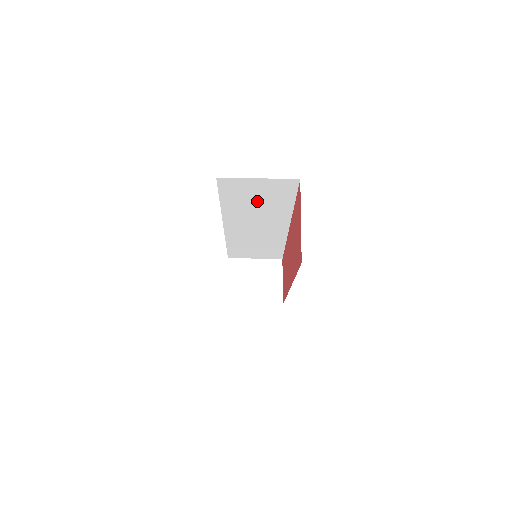
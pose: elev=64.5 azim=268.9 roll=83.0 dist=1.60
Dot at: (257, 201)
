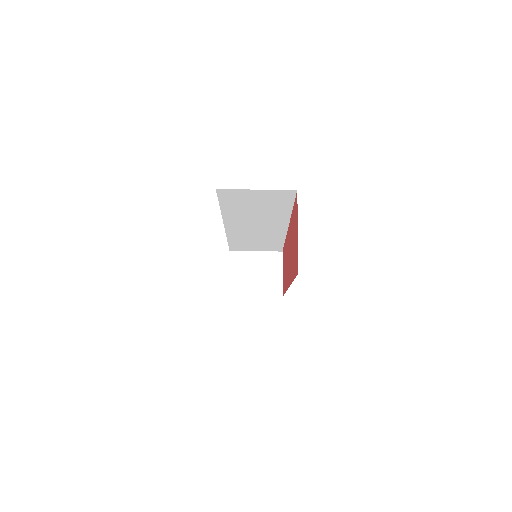
Dot at: (256, 207)
